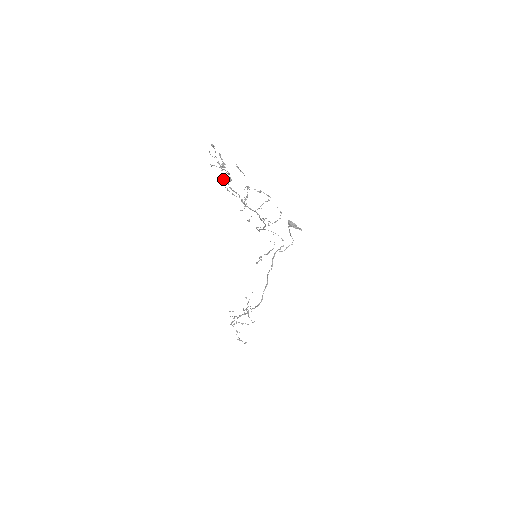
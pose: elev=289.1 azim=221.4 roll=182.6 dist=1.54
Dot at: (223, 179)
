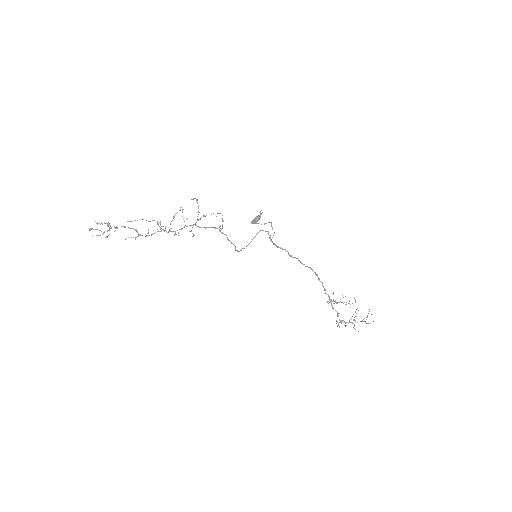
Dot at: occluded
